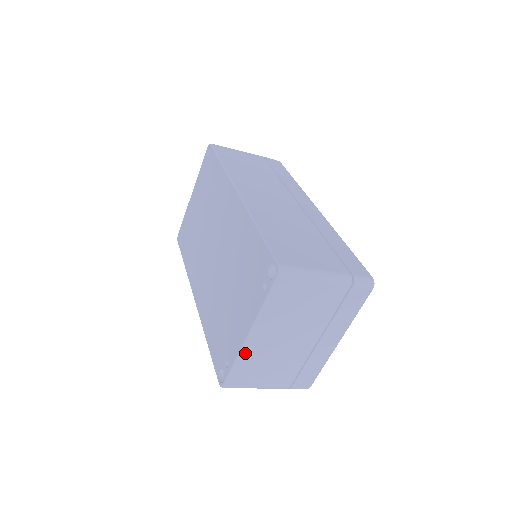
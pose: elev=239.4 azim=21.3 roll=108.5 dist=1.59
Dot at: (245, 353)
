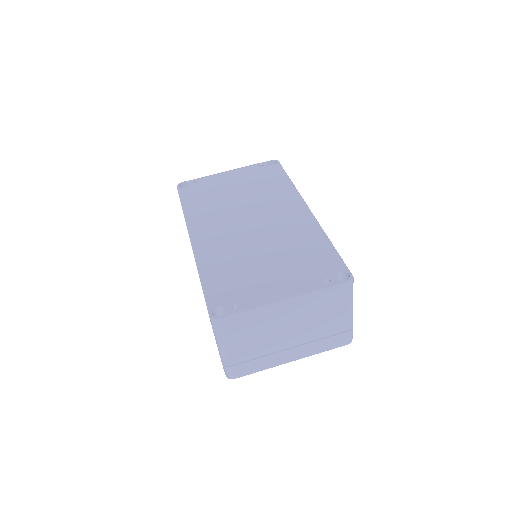
Dot at: (264, 310)
